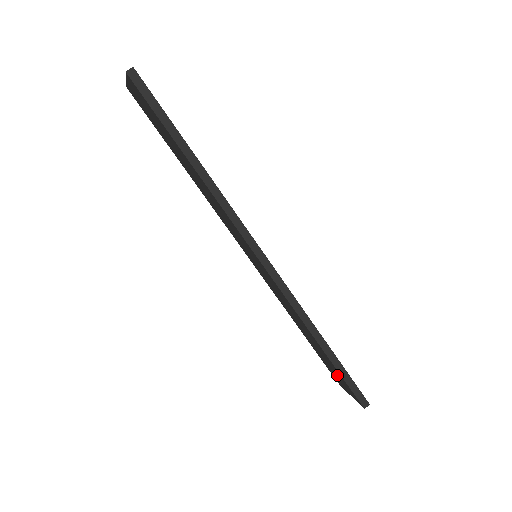
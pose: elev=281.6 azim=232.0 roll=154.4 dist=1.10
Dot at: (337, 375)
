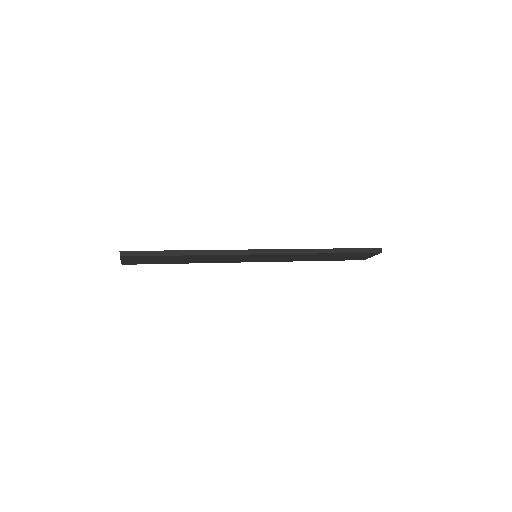
Dot at: (354, 256)
